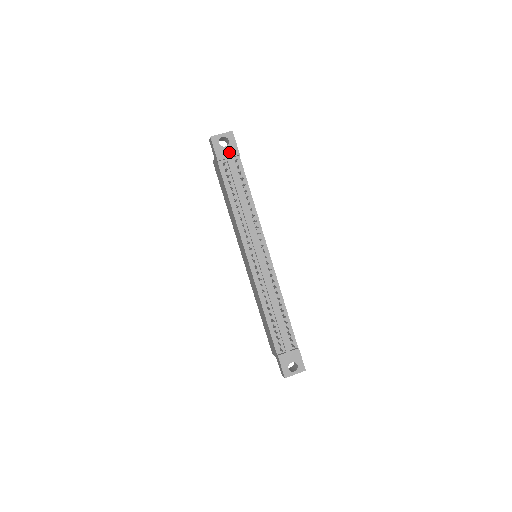
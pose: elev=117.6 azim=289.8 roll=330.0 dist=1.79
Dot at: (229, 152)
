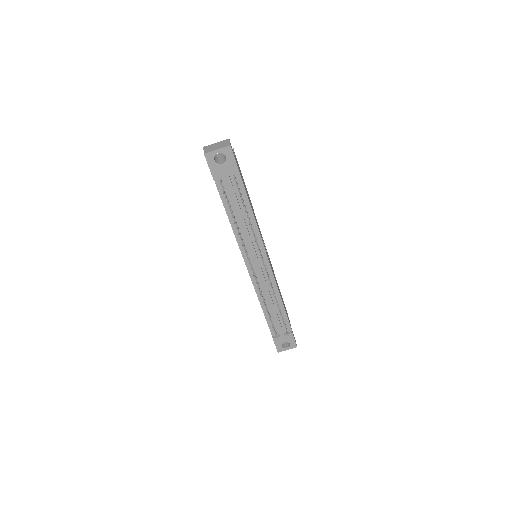
Dot at: (226, 169)
